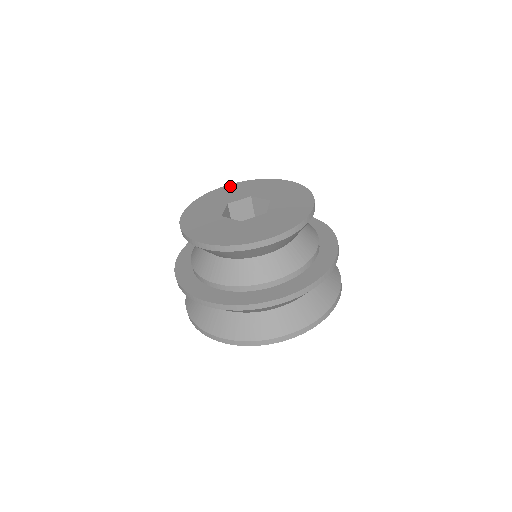
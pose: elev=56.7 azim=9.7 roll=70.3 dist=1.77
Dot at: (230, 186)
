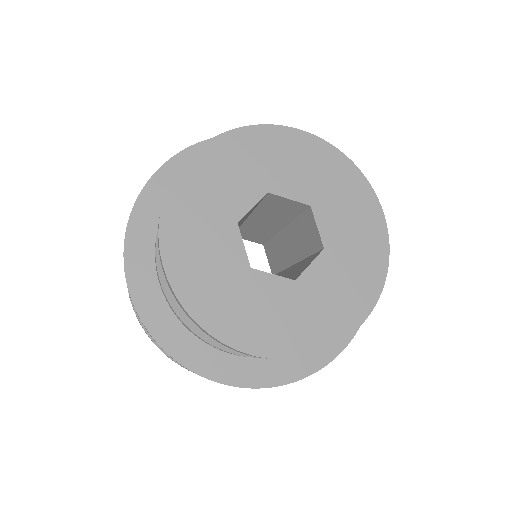
Dot at: (306, 140)
